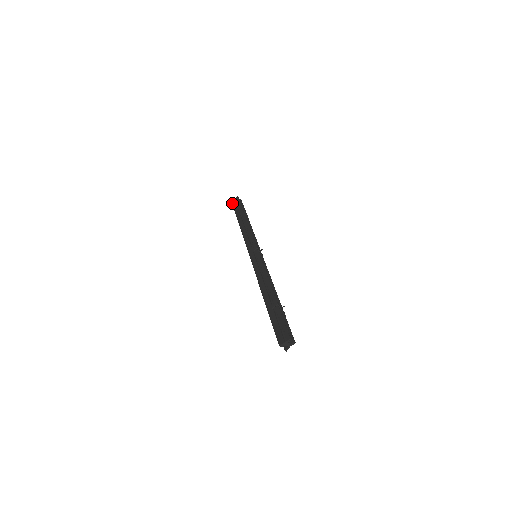
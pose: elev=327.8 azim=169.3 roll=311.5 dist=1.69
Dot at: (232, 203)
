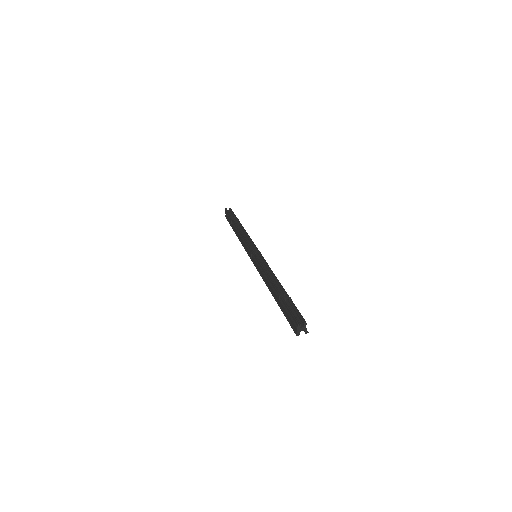
Dot at: (226, 218)
